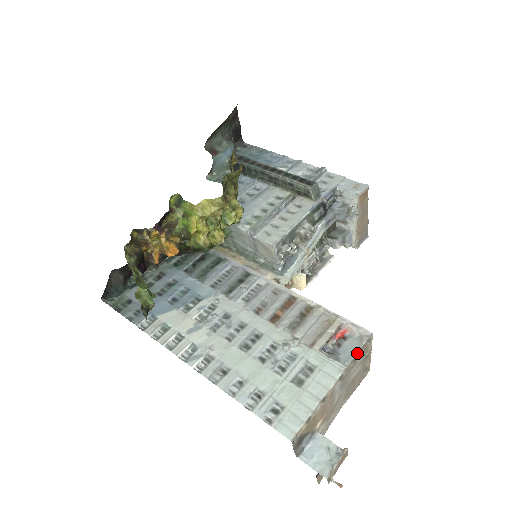
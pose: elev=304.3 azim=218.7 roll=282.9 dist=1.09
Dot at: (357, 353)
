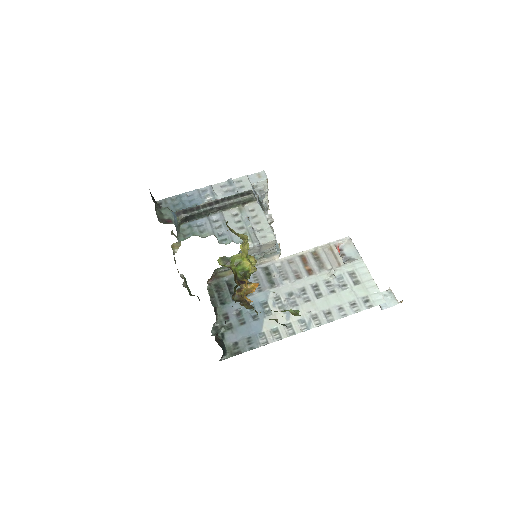
Dot at: (356, 249)
